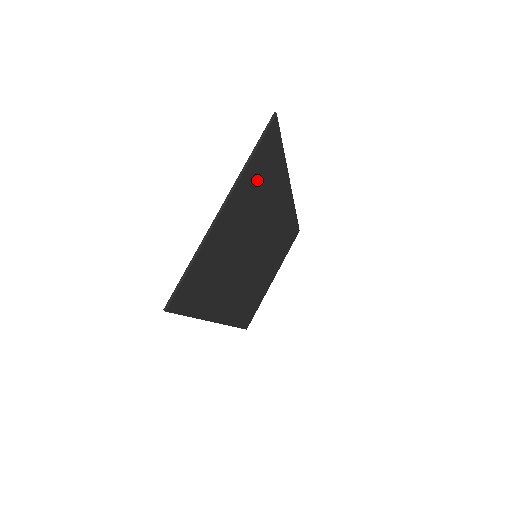
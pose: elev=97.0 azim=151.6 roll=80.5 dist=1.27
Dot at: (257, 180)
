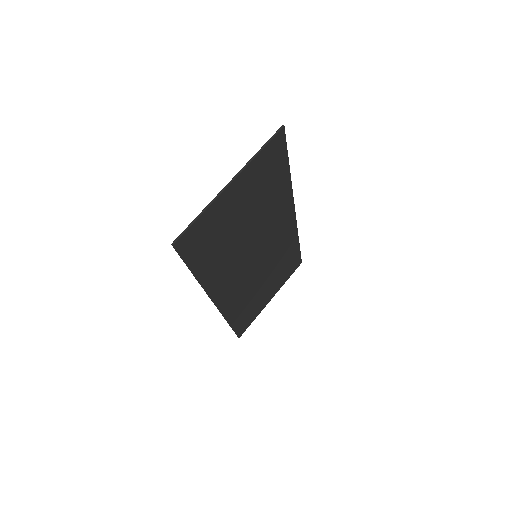
Dot at: (263, 176)
